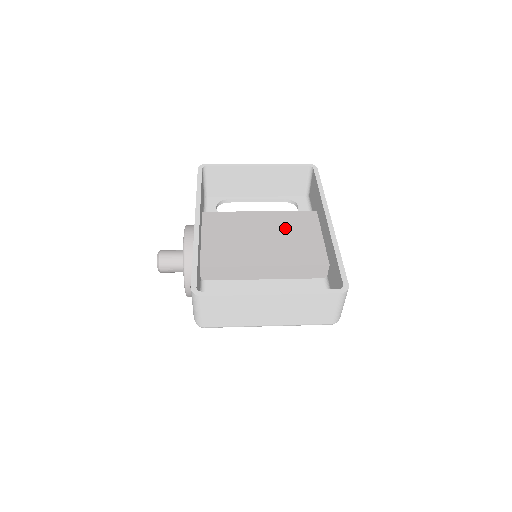
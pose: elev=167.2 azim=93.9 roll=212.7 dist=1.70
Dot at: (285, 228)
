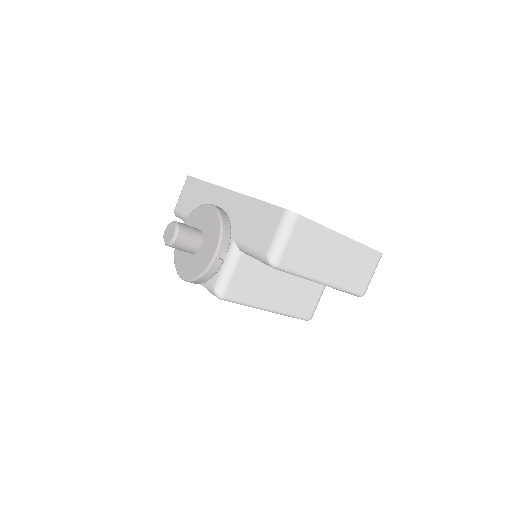
Dot at: occluded
